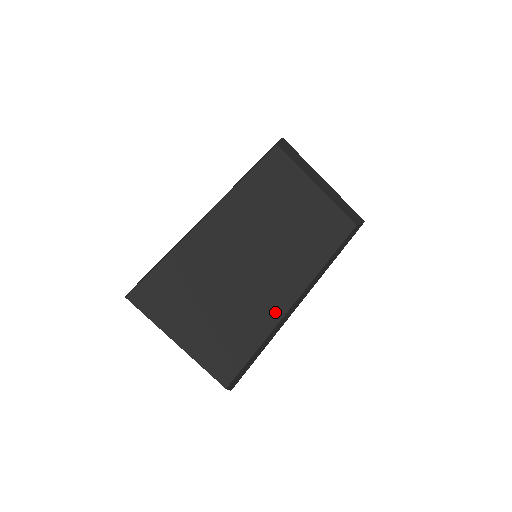
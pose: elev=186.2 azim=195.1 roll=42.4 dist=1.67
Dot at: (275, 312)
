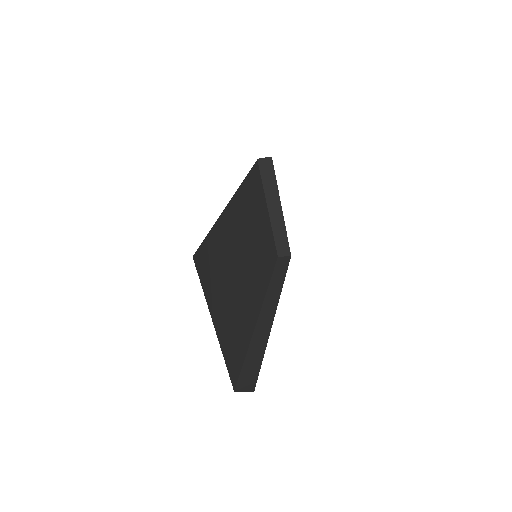
Dot at: (253, 317)
